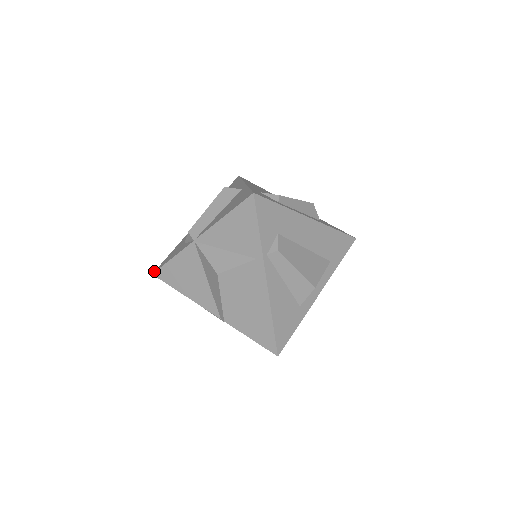
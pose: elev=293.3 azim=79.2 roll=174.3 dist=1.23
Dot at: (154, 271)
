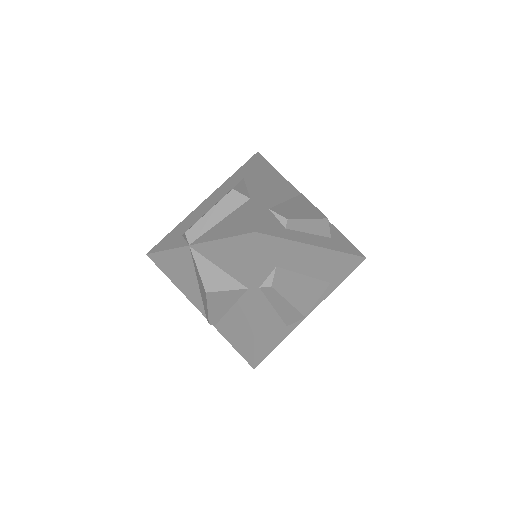
Dot at: occluded
